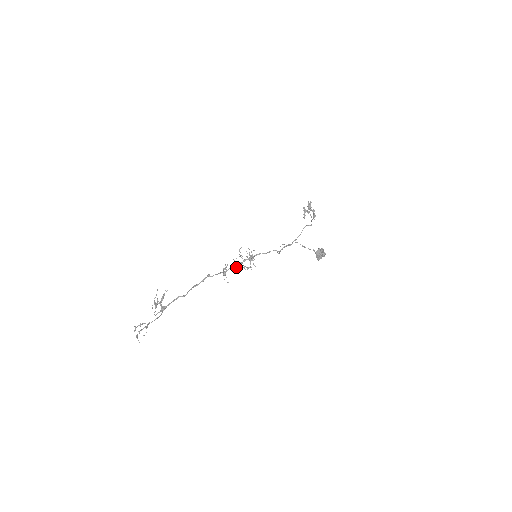
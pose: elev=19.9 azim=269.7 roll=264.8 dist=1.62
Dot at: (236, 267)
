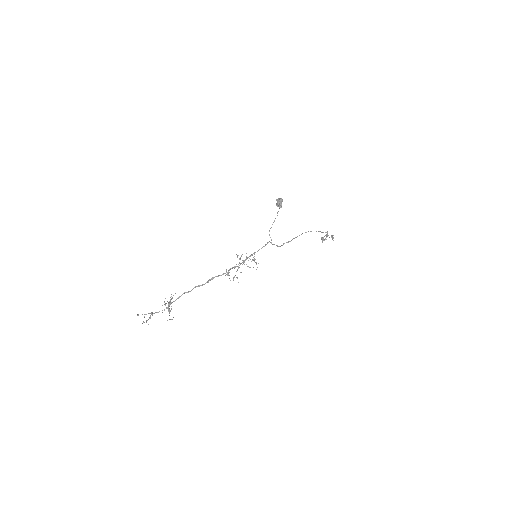
Dot at: (238, 268)
